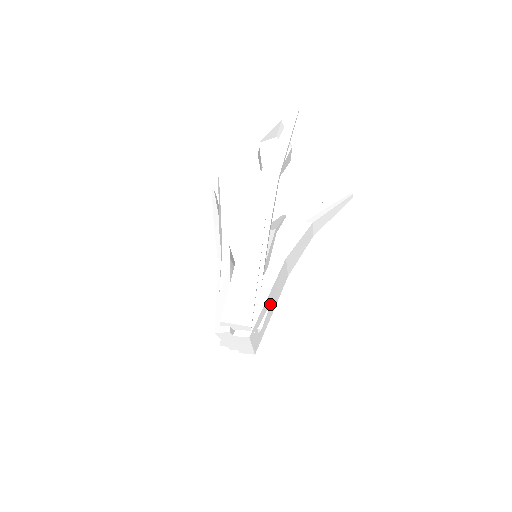
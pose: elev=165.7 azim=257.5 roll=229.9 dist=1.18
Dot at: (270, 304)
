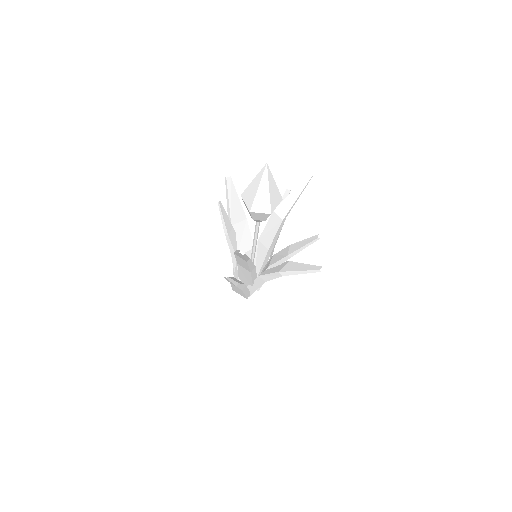
Dot at: occluded
